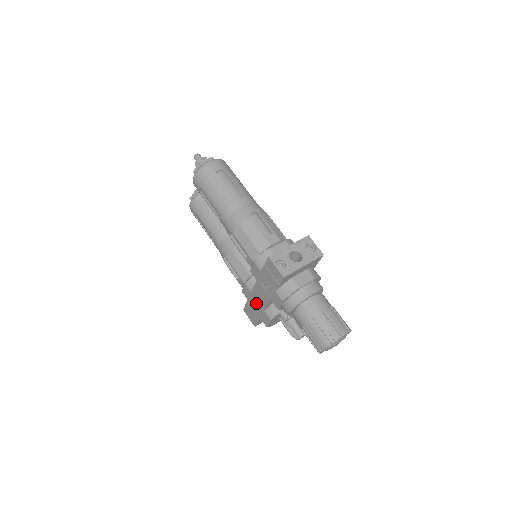
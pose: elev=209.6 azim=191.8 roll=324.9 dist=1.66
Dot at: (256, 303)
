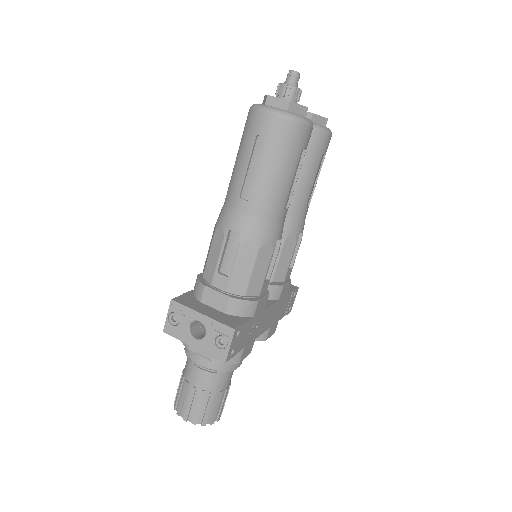
Dot at: occluded
